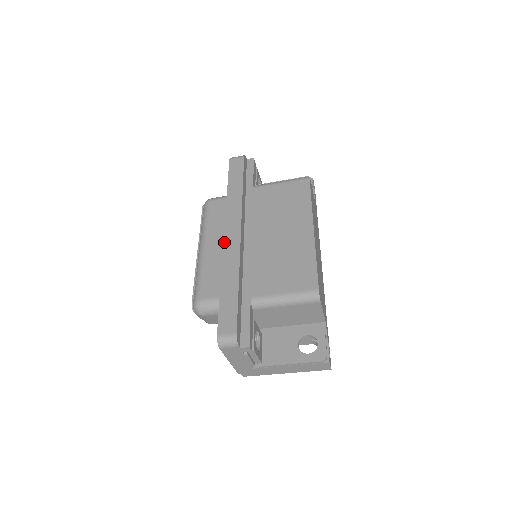
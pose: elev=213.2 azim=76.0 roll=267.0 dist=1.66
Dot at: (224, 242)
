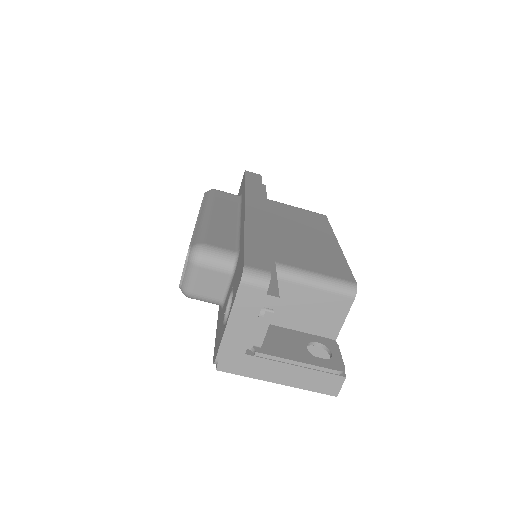
Dot at: (246, 209)
